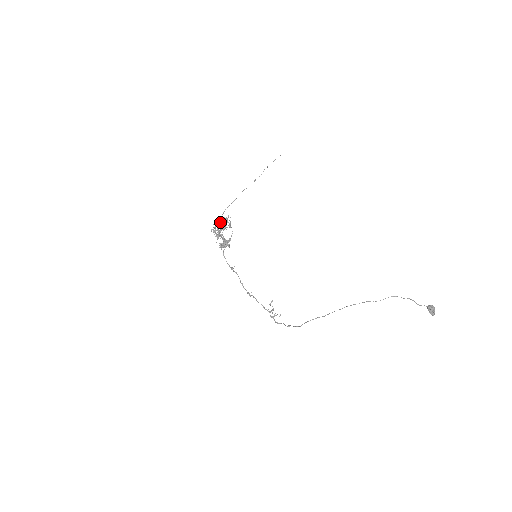
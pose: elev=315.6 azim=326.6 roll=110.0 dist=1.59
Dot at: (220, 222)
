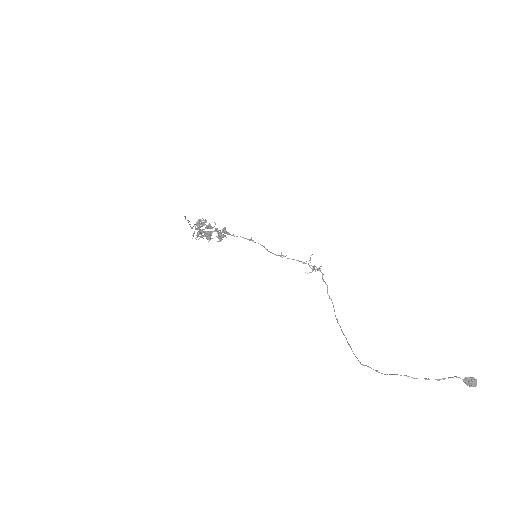
Dot at: (197, 233)
